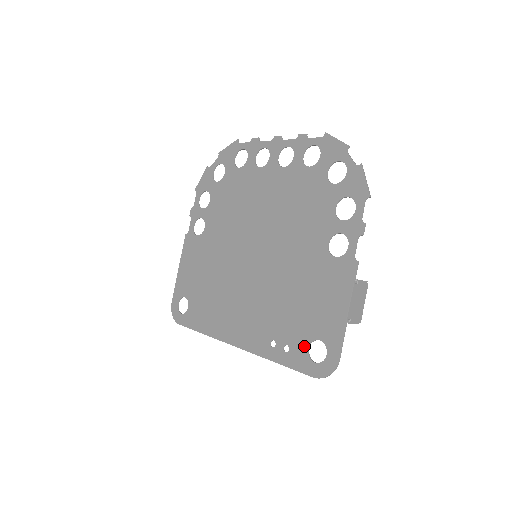
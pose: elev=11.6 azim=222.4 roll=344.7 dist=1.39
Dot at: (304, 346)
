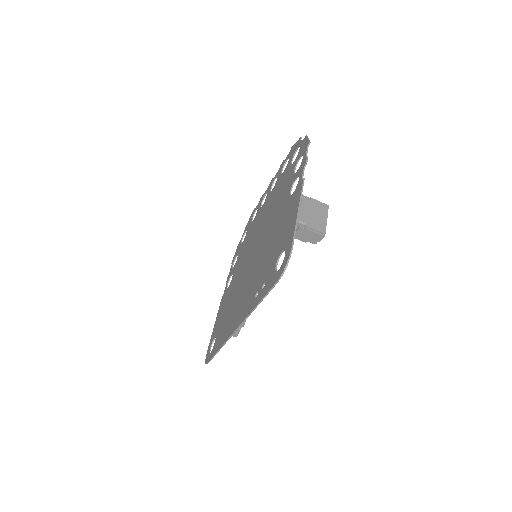
Dot at: (273, 269)
